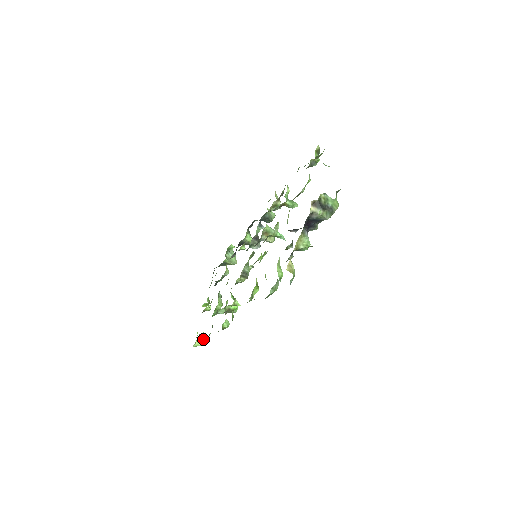
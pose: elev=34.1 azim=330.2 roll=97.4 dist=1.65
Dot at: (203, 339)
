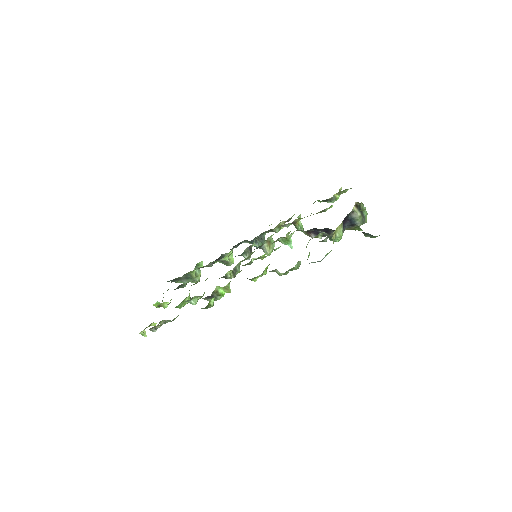
Dot at: (164, 322)
